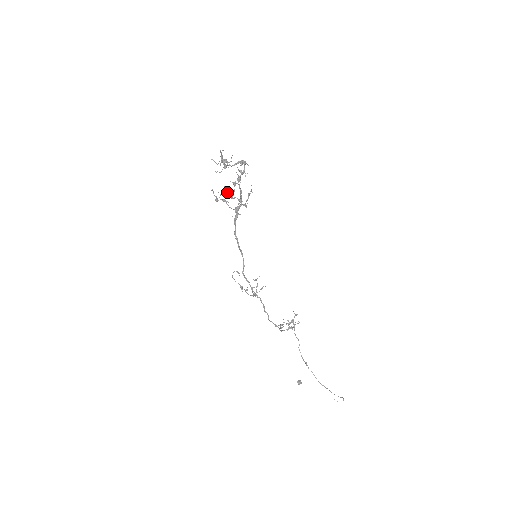
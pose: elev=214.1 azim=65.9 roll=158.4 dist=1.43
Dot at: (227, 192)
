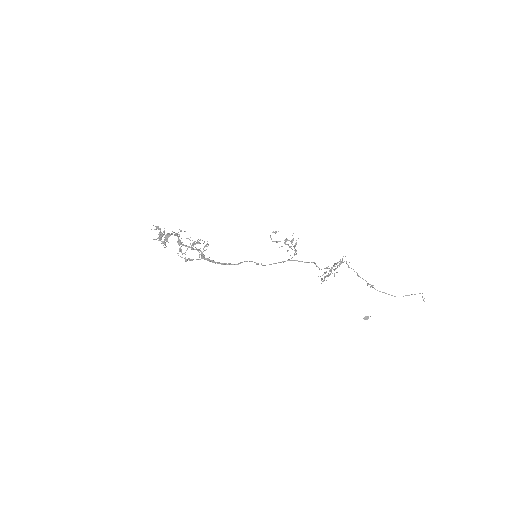
Dot at: (185, 252)
